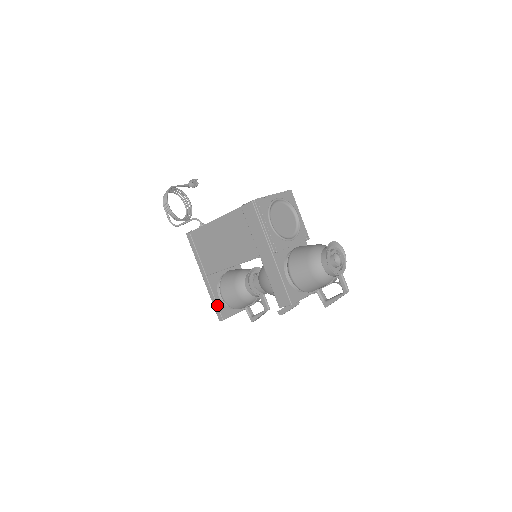
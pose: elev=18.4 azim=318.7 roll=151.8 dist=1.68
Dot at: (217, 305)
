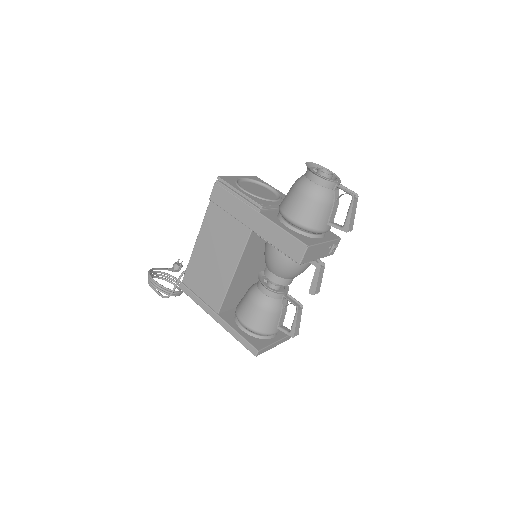
Dot at: (243, 338)
